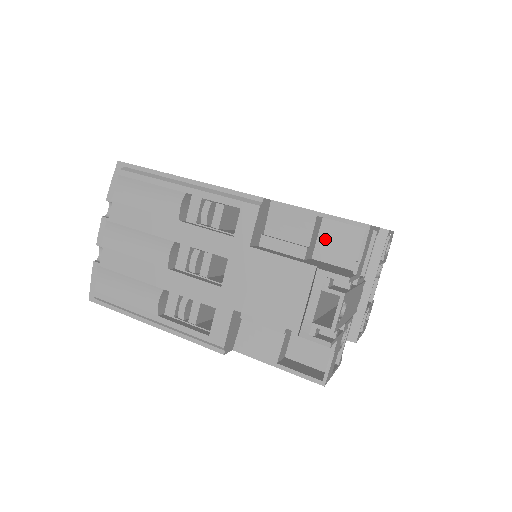
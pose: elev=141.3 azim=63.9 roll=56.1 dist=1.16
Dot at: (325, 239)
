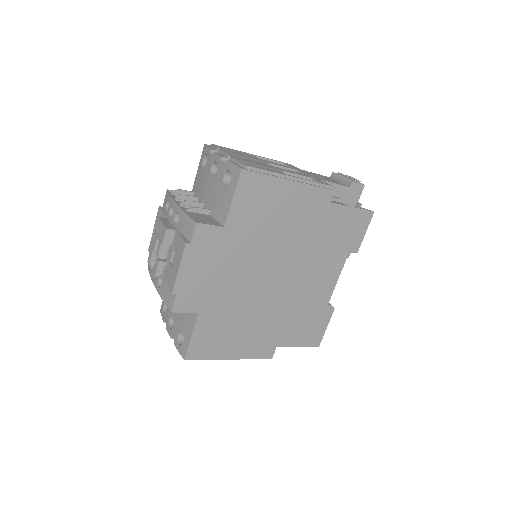
Dot at: occluded
